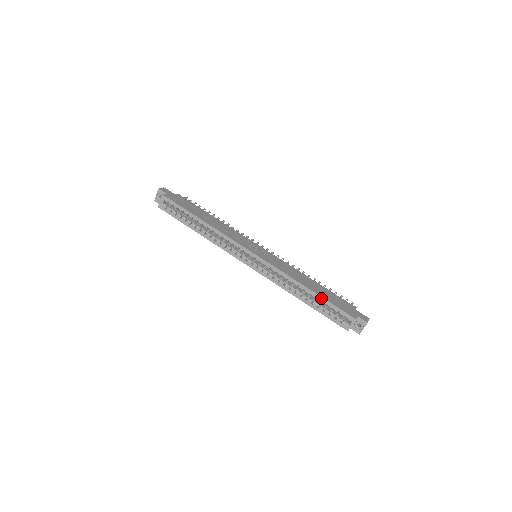
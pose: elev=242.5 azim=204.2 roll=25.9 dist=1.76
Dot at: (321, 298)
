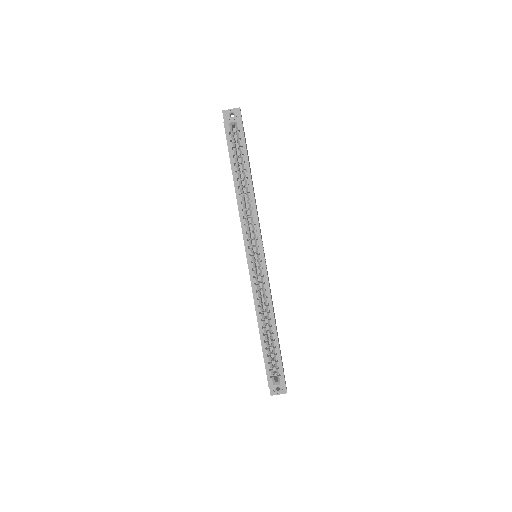
Dot at: (278, 345)
